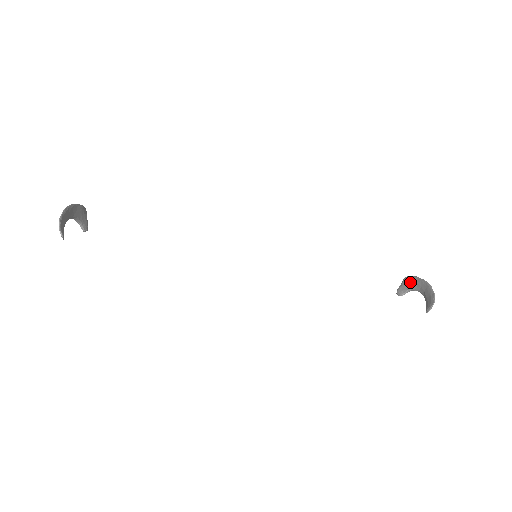
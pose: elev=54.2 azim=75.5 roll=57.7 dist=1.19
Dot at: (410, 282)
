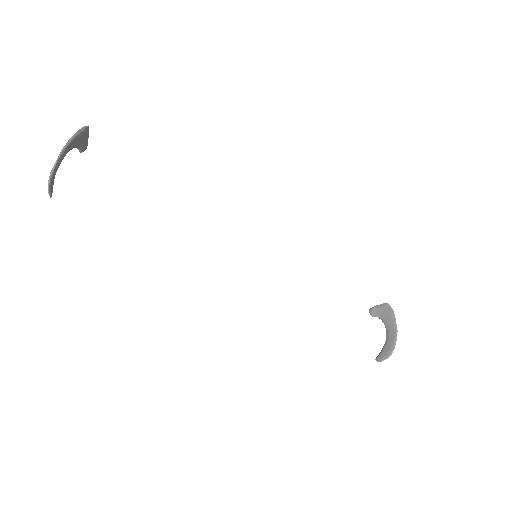
Dot at: (386, 314)
